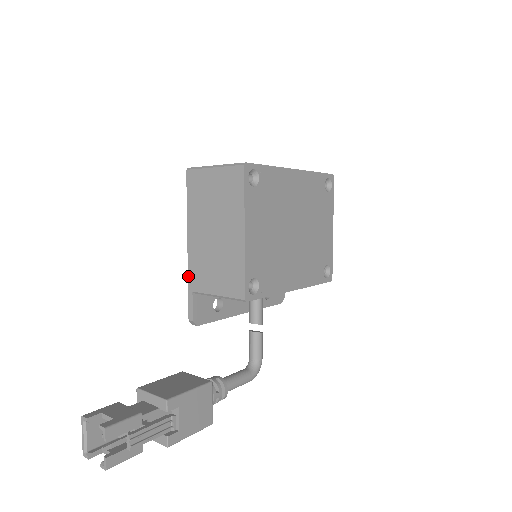
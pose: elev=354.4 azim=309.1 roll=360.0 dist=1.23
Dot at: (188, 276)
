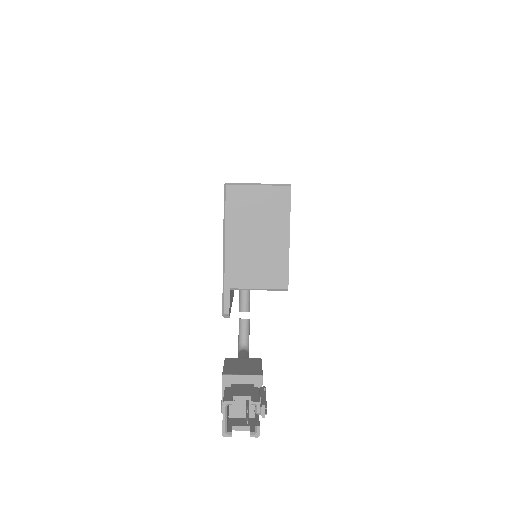
Dot at: (225, 275)
